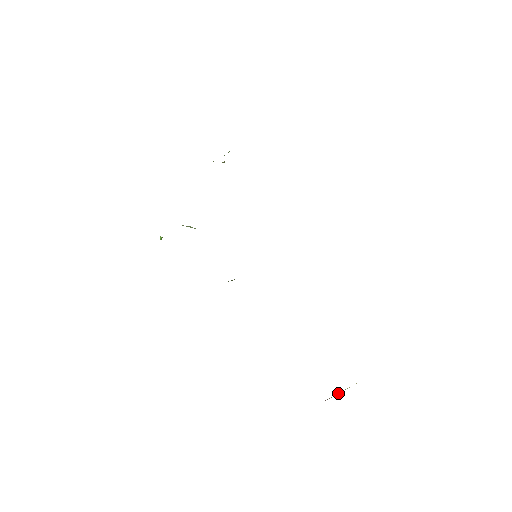
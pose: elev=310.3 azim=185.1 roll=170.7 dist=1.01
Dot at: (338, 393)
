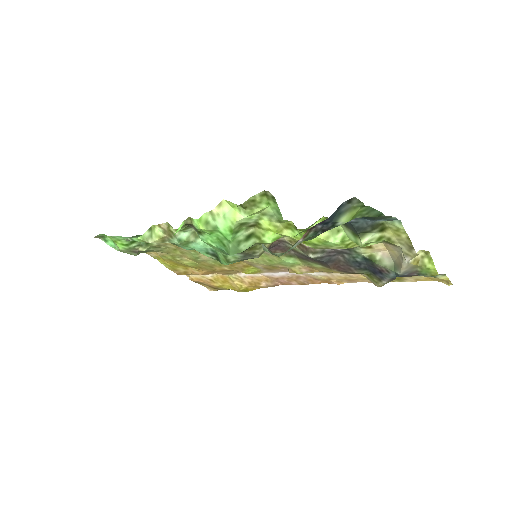
Dot at: occluded
